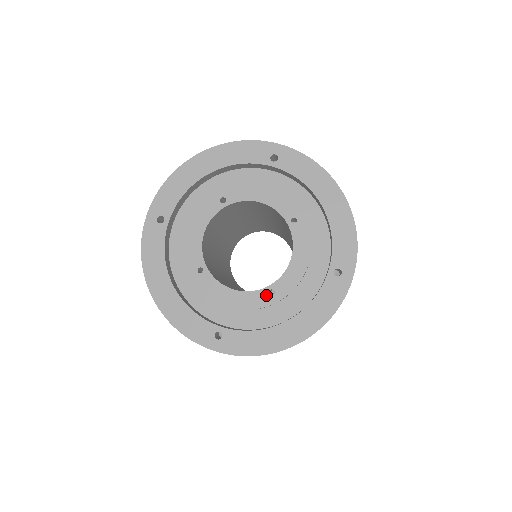
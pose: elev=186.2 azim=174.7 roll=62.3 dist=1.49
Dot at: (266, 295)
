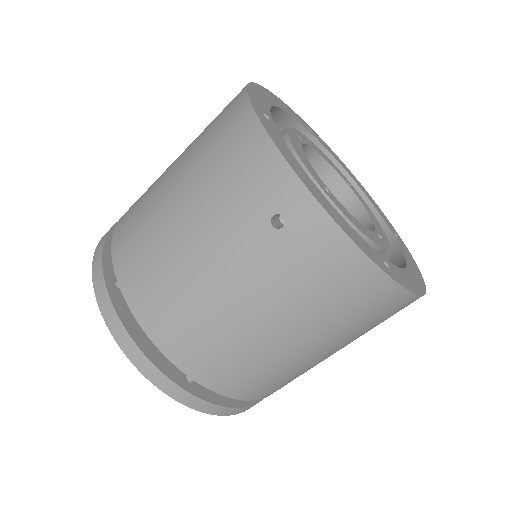
Dot at: (322, 183)
